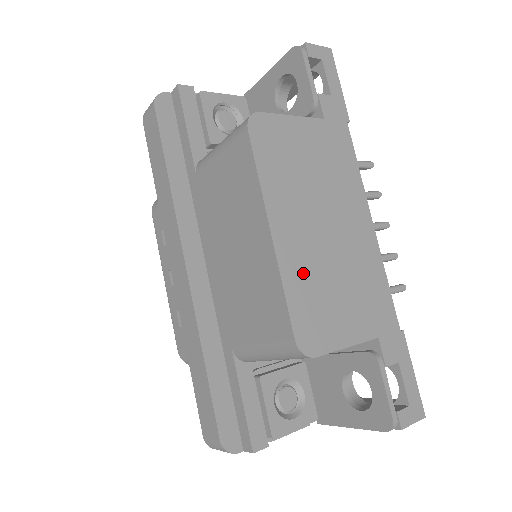
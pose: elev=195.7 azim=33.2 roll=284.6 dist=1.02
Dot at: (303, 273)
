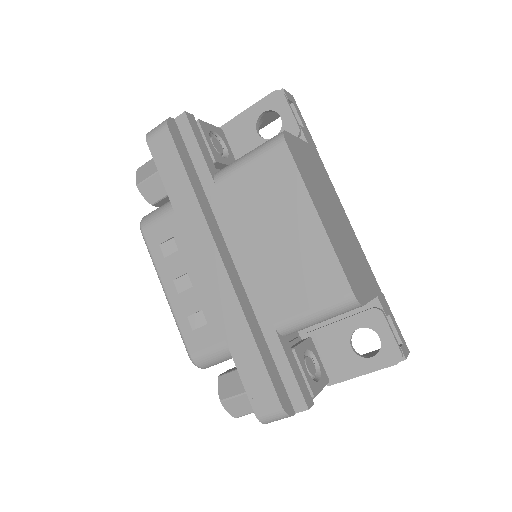
Dot at: (339, 247)
